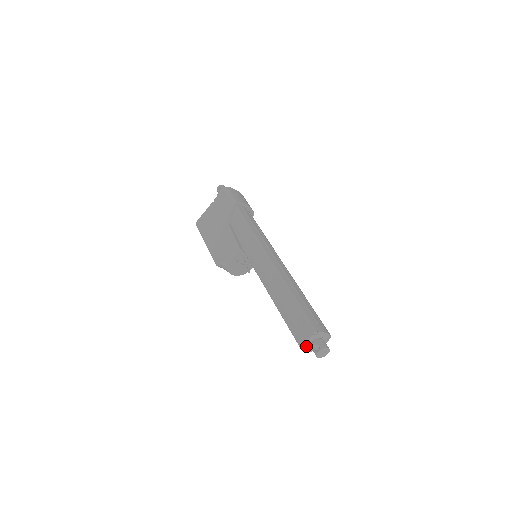
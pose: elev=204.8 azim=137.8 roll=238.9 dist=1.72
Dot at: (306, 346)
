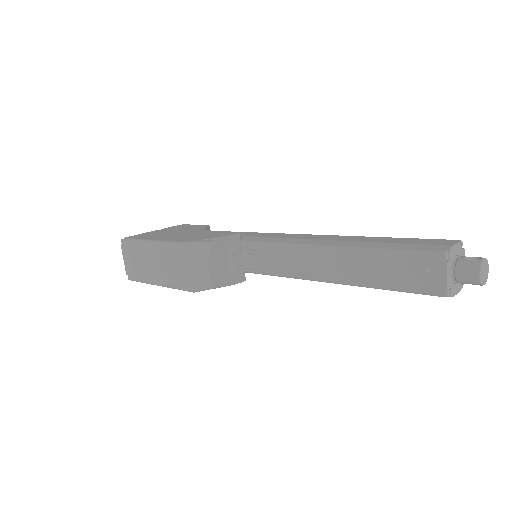
Dot at: (449, 260)
